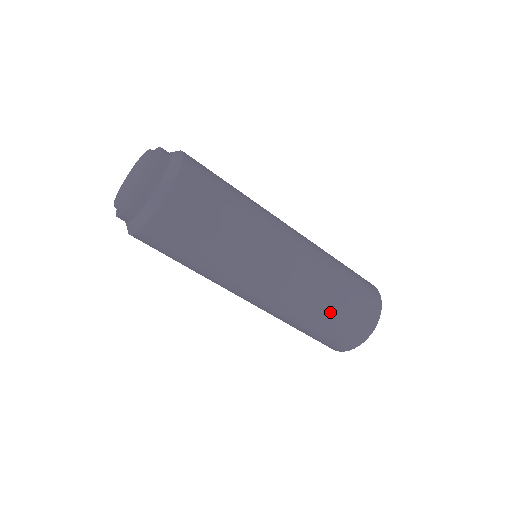
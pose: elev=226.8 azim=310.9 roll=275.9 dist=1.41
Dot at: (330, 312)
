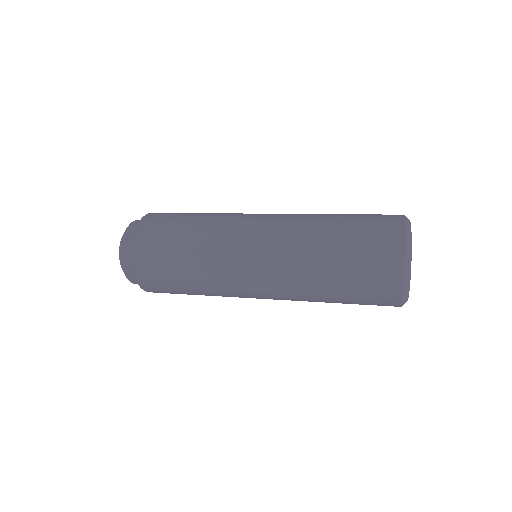
Dot at: (333, 288)
